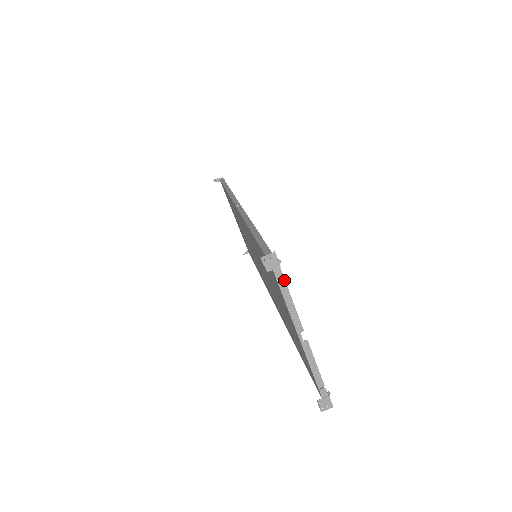
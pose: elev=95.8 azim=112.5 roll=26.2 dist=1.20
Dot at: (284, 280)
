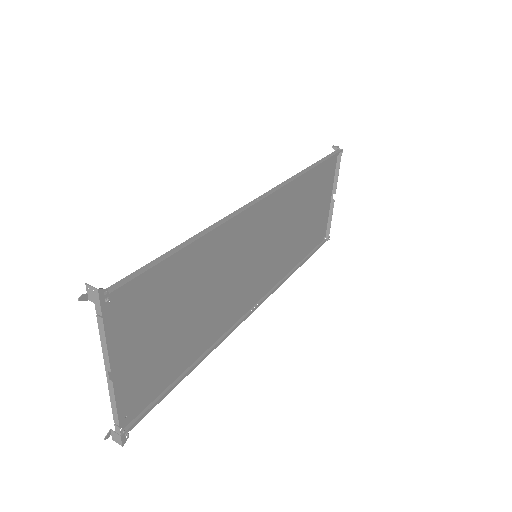
Dot at: (102, 319)
